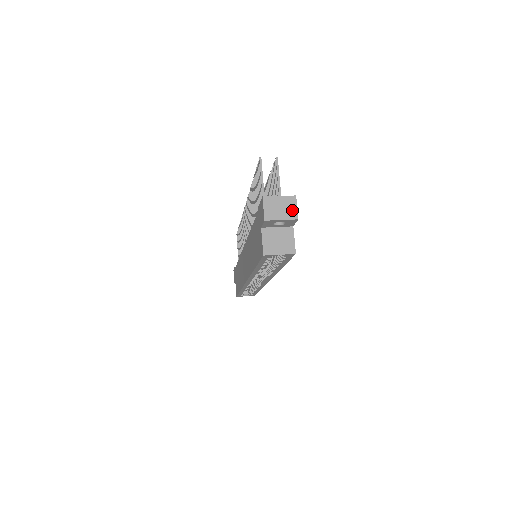
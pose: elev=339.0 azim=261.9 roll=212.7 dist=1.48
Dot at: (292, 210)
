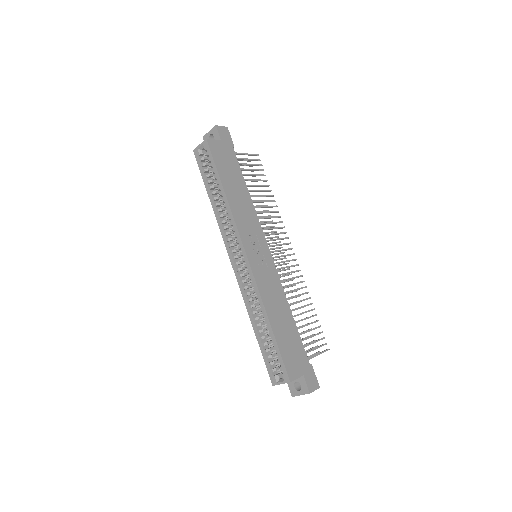
Dot at: occluded
